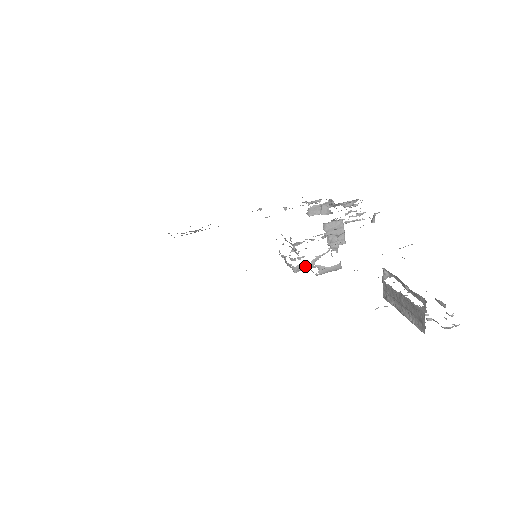
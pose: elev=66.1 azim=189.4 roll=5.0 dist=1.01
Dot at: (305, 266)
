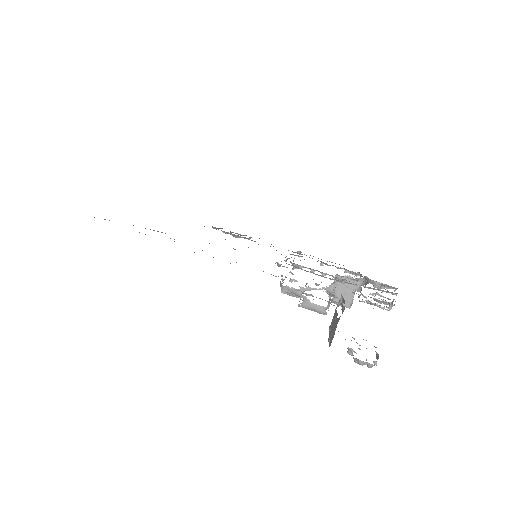
Dot at: occluded
